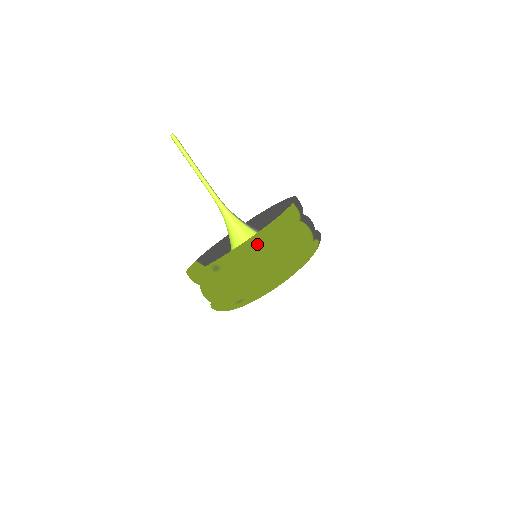
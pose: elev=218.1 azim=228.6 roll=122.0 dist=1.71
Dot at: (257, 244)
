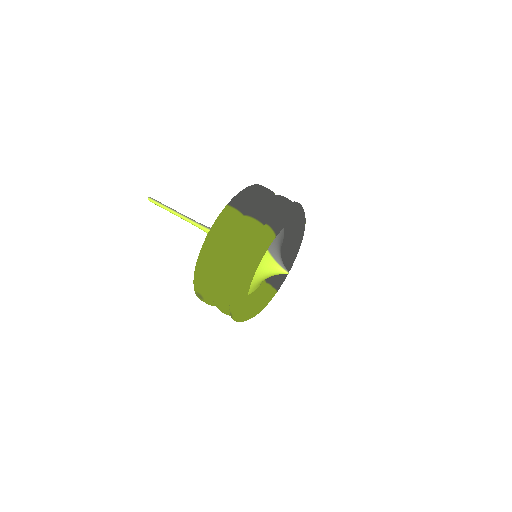
Dot at: (203, 265)
